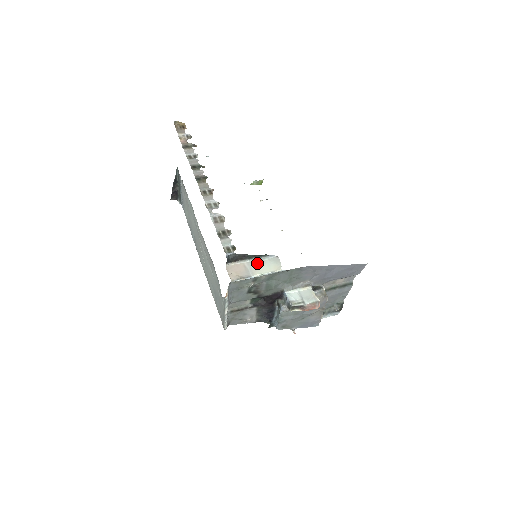
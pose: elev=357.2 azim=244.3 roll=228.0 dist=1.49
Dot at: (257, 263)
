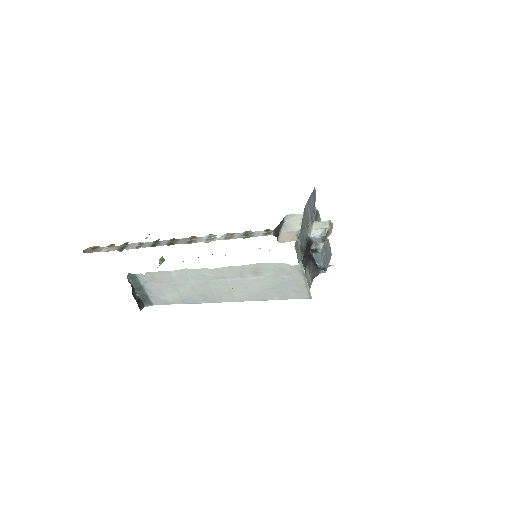
Dot at: (287, 226)
